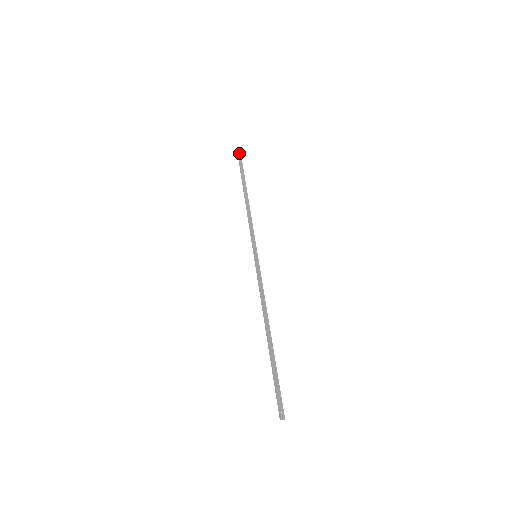
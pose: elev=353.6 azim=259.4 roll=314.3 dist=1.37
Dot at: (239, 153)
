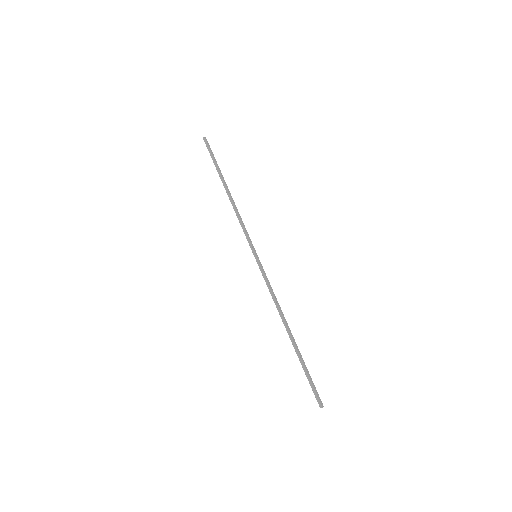
Dot at: (206, 140)
